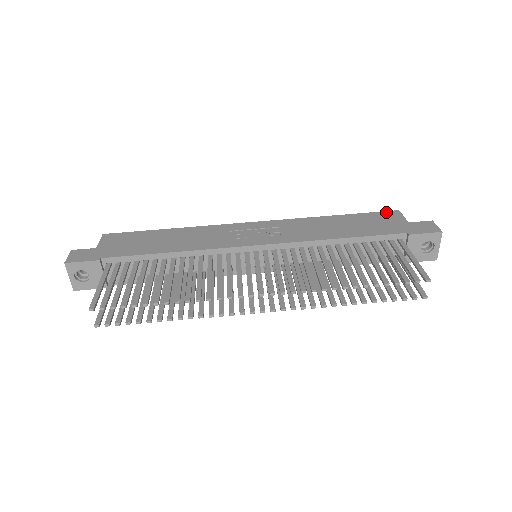
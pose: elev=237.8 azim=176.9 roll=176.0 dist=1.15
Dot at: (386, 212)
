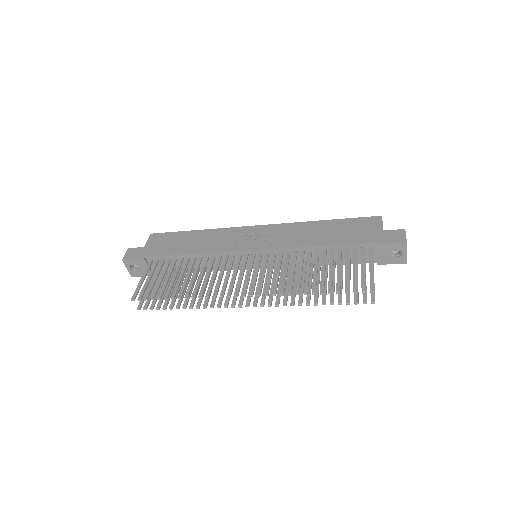
Dot at: (369, 218)
